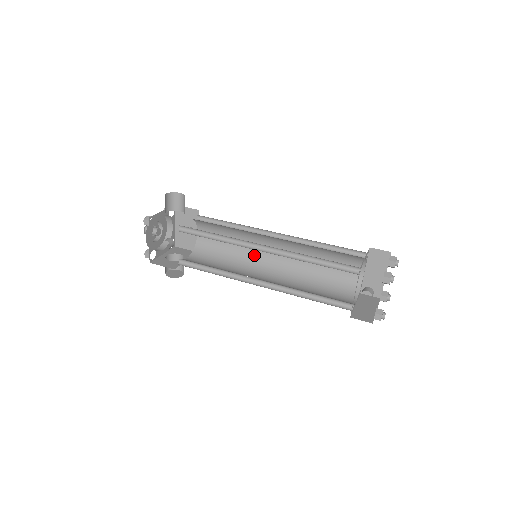
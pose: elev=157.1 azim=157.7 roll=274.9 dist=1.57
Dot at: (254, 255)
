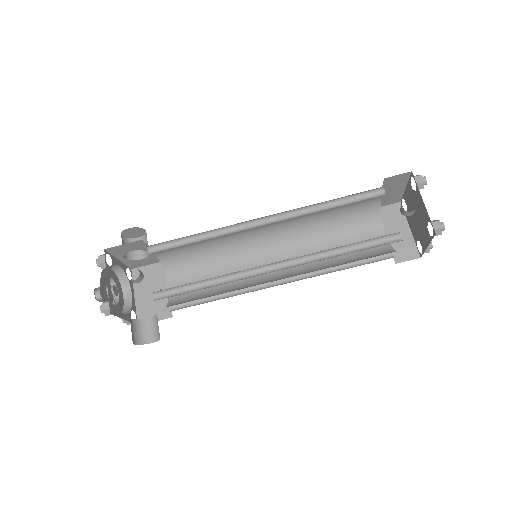
Dot at: occluded
